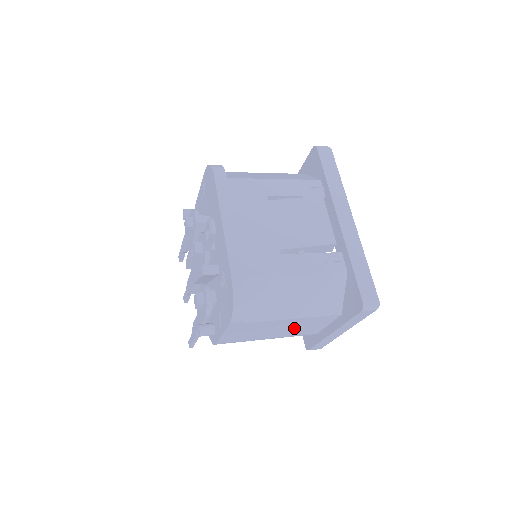
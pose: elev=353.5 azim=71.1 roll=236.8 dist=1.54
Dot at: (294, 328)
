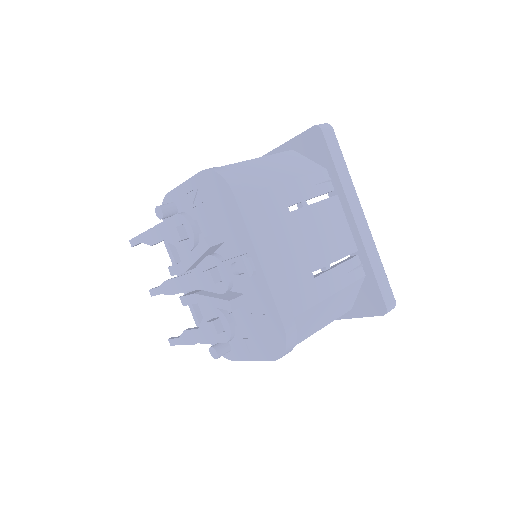
Dot at: occluded
